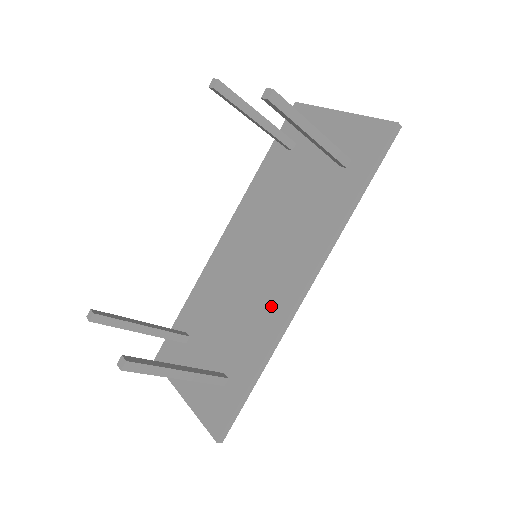
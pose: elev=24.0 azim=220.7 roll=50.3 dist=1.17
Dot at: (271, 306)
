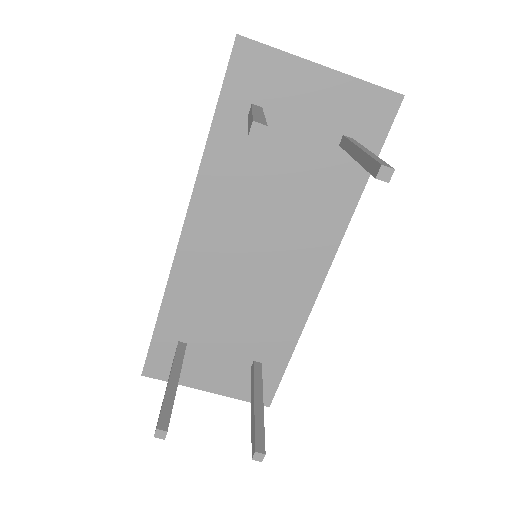
Dot at: (291, 297)
